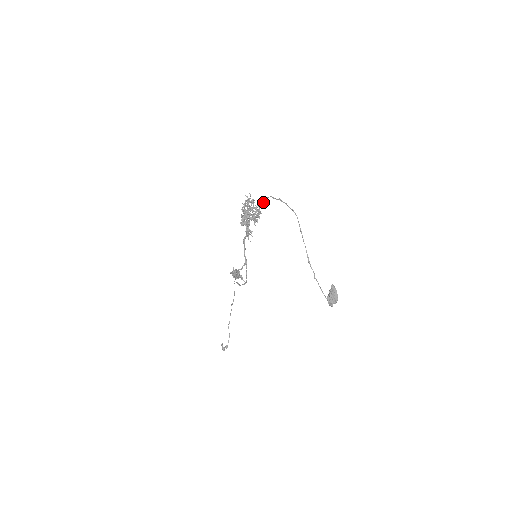
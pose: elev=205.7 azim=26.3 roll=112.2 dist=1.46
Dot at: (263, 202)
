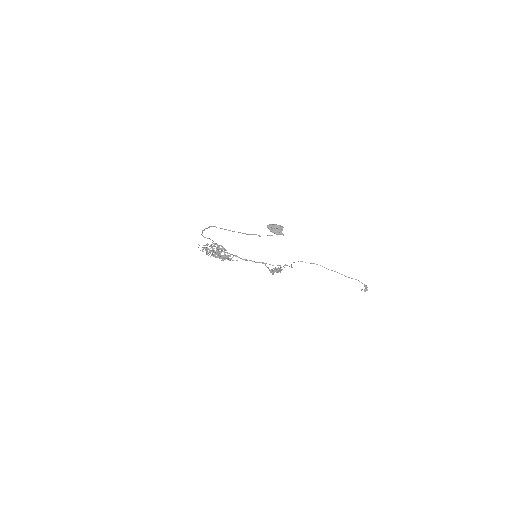
Dot at: occluded
